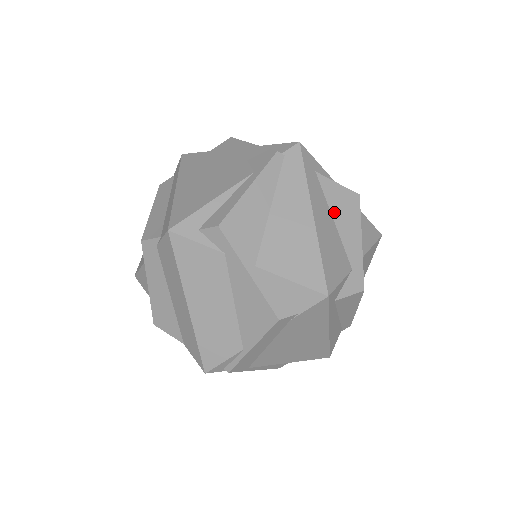
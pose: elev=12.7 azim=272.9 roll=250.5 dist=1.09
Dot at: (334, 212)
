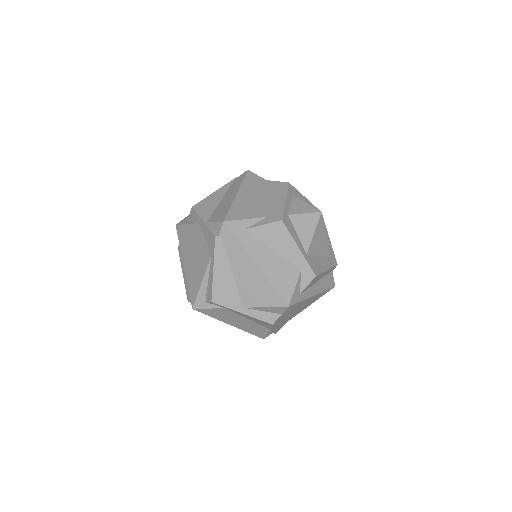
Dot at: (271, 245)
